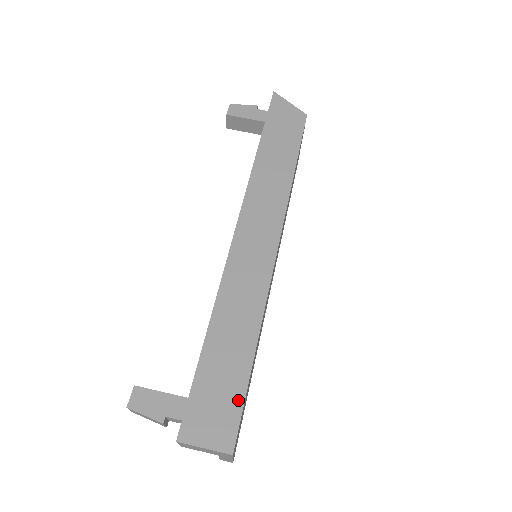
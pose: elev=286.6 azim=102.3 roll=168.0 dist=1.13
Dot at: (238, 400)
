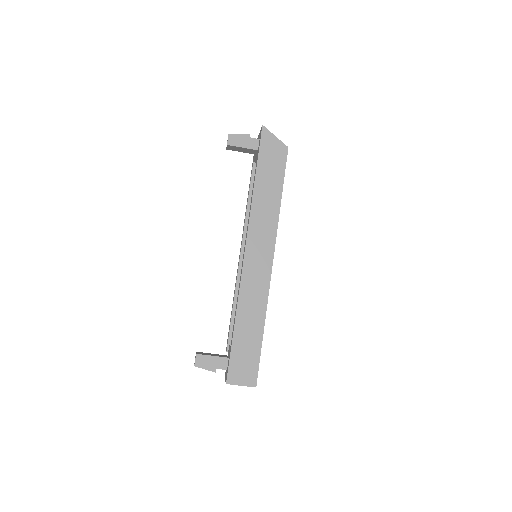
Dot at: (256, 359)
